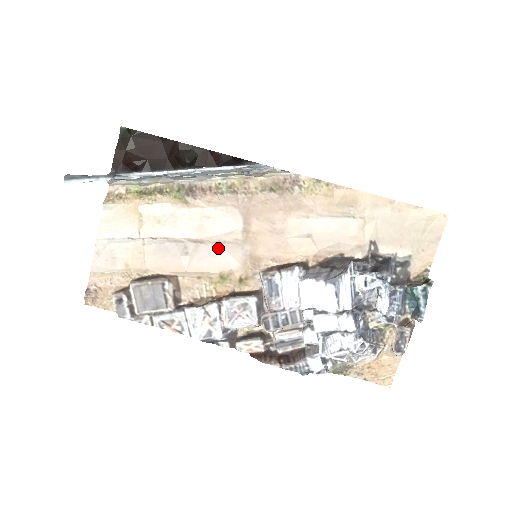
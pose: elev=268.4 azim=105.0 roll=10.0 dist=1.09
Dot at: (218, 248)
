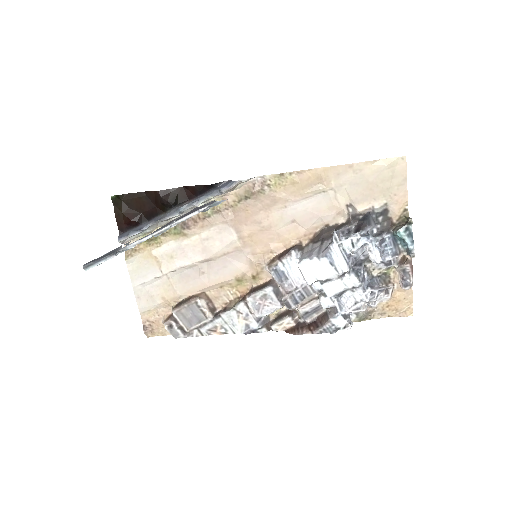
Dot at: (225, 259)
